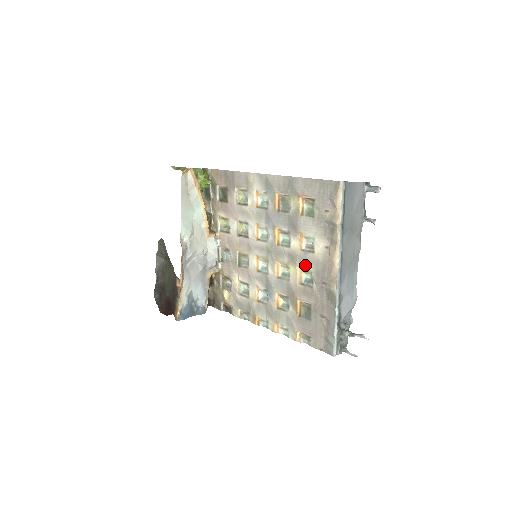
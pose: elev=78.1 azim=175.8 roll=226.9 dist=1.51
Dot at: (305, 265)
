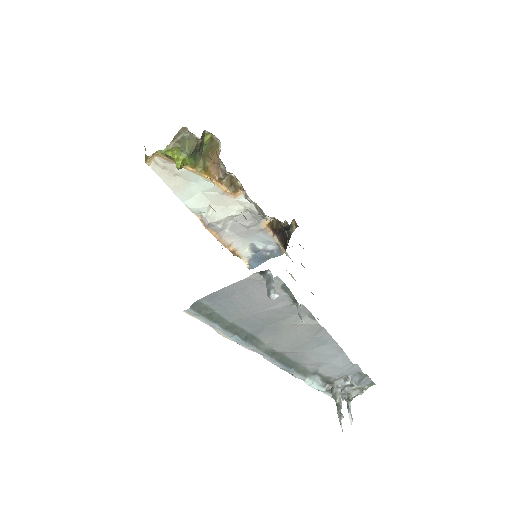
Dot at: occluded
